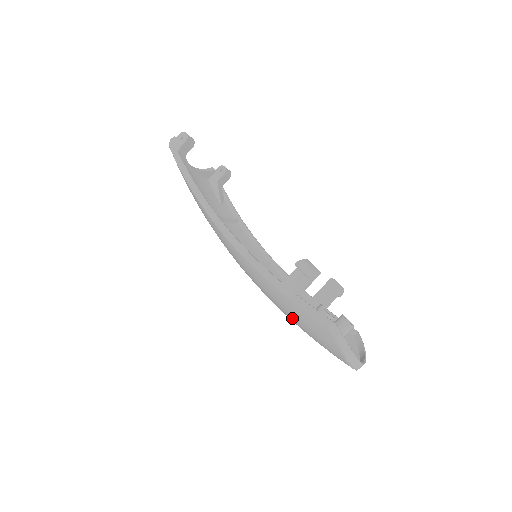
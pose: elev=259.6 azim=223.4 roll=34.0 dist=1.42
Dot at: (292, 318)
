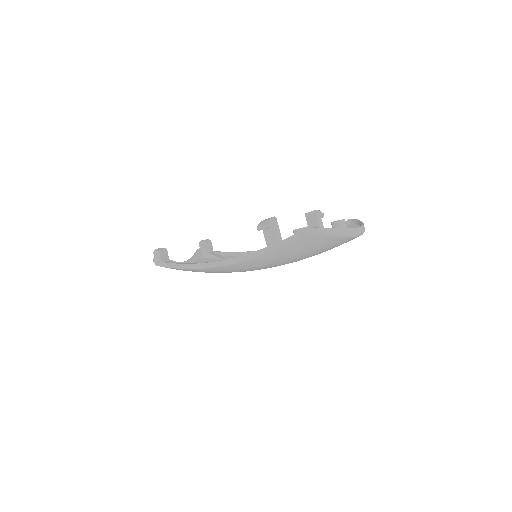
Dot at: (297, 256)
